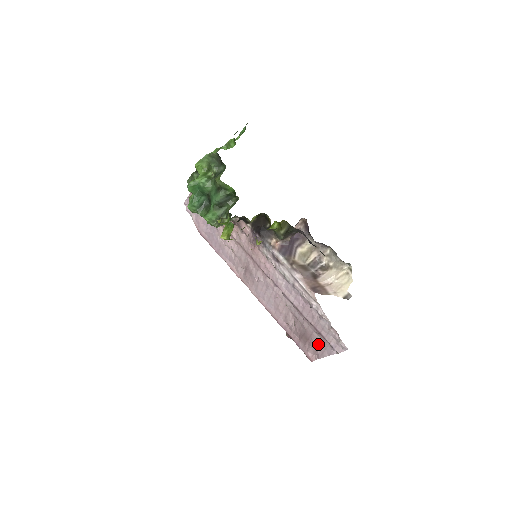
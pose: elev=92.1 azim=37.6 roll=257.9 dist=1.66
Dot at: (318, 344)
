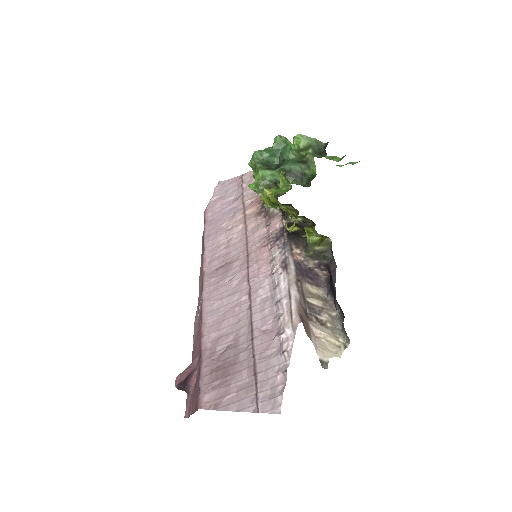
Dot at: (235, 389)
